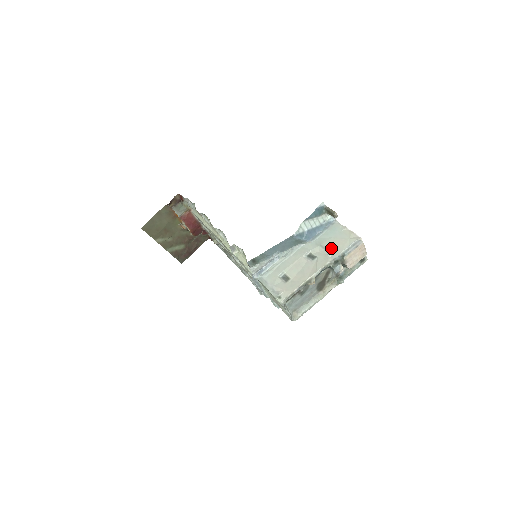
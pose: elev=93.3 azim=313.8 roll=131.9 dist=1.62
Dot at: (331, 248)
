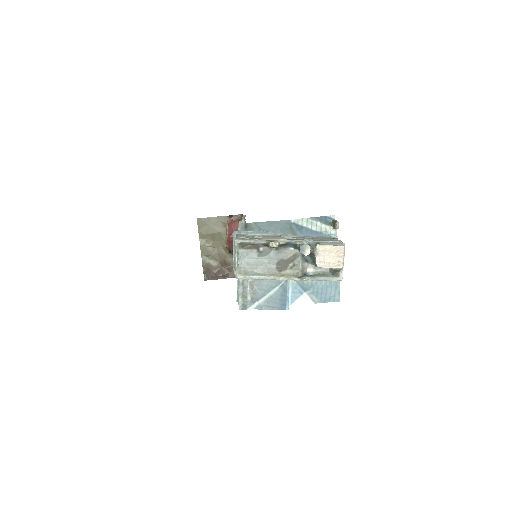
Dot at: (313, 239)
